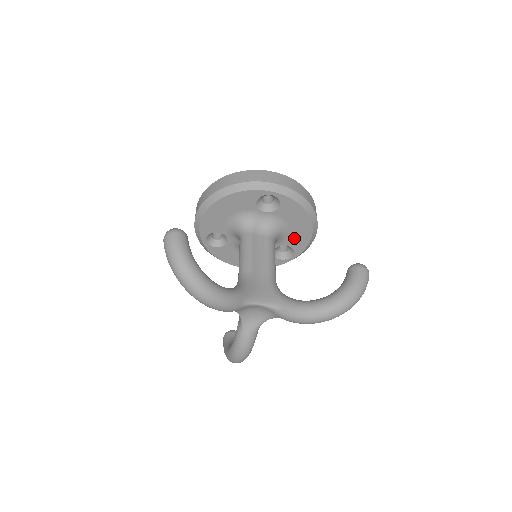
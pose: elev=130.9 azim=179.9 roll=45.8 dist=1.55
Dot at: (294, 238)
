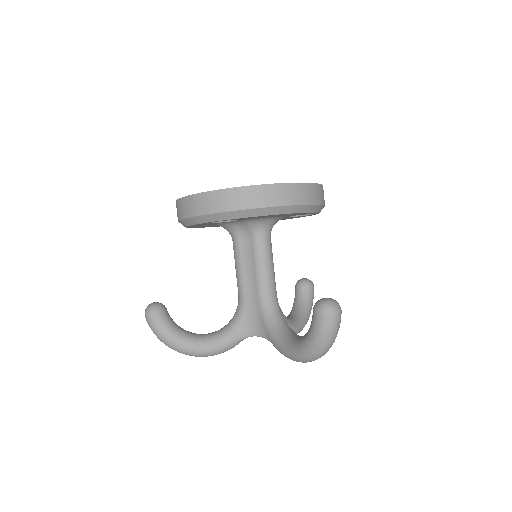
Dot at: occluded
